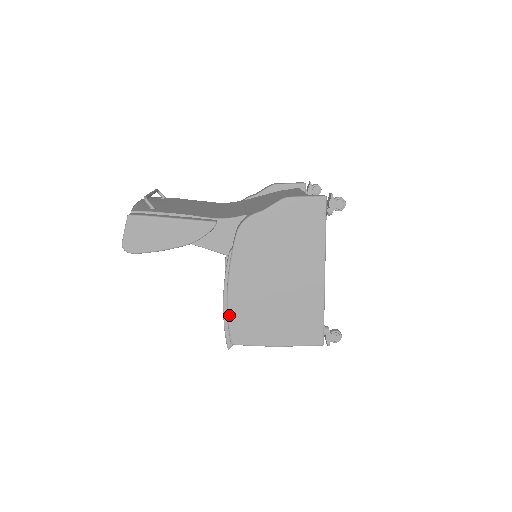
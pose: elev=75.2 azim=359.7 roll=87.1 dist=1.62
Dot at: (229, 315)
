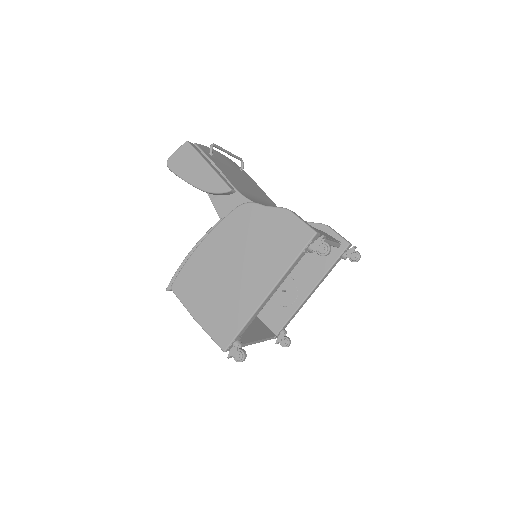
Dot at: (185, 264)
